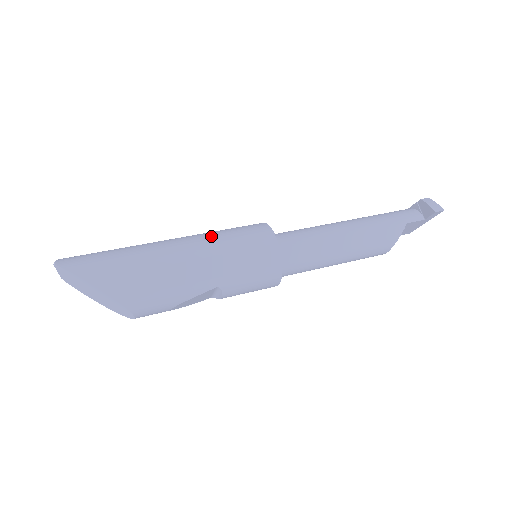
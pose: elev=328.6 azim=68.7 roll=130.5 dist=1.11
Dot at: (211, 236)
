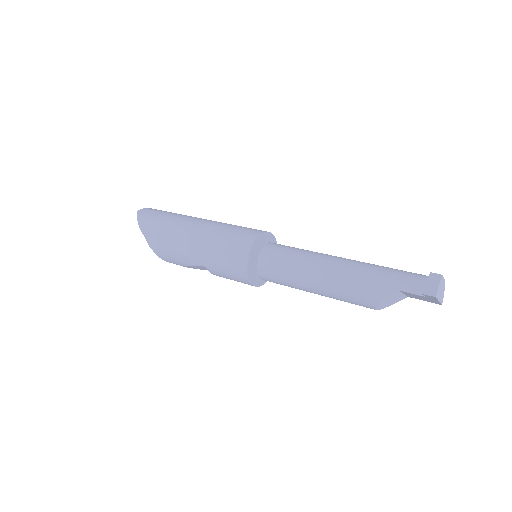
Dot at: (216, 228)
